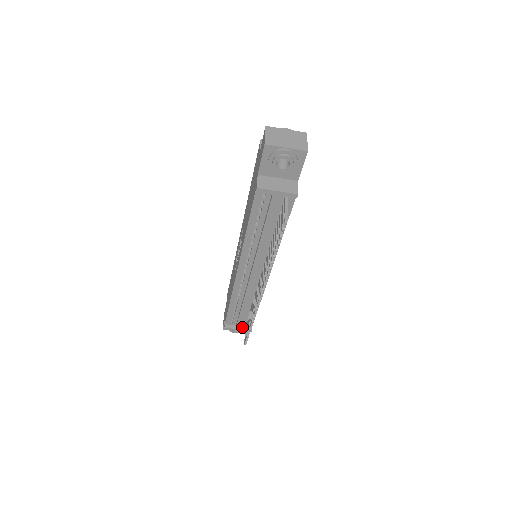
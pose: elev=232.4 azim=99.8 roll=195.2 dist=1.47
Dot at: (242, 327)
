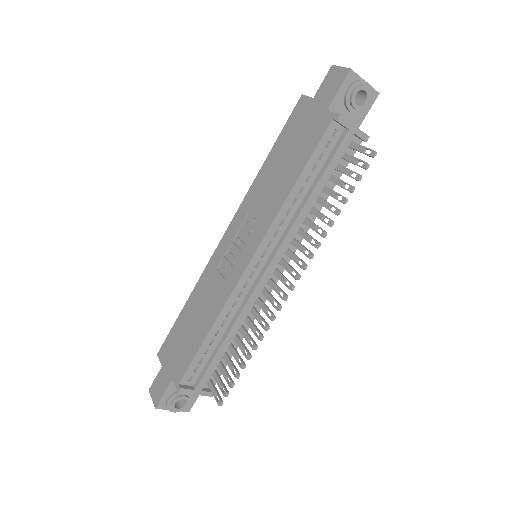
Dot at: (201, 388)
